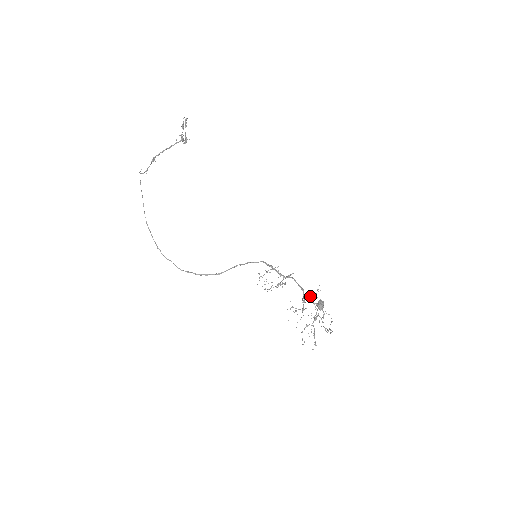
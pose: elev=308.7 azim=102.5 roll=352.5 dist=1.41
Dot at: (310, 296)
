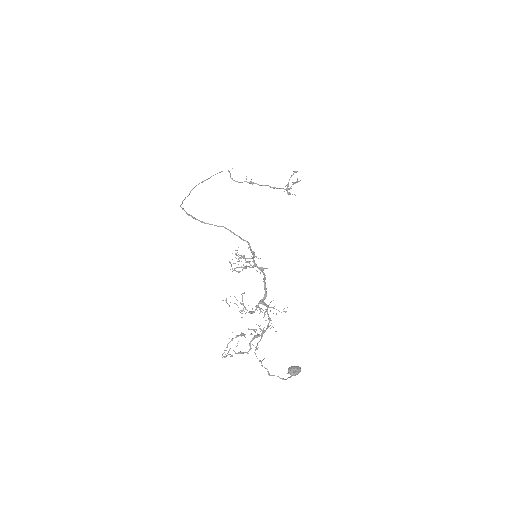
Dot at: occluded
